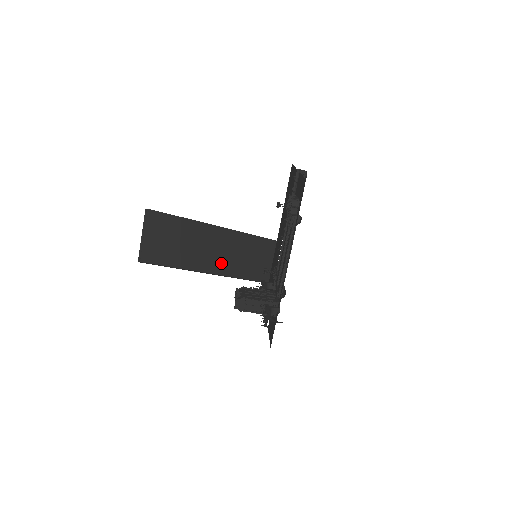
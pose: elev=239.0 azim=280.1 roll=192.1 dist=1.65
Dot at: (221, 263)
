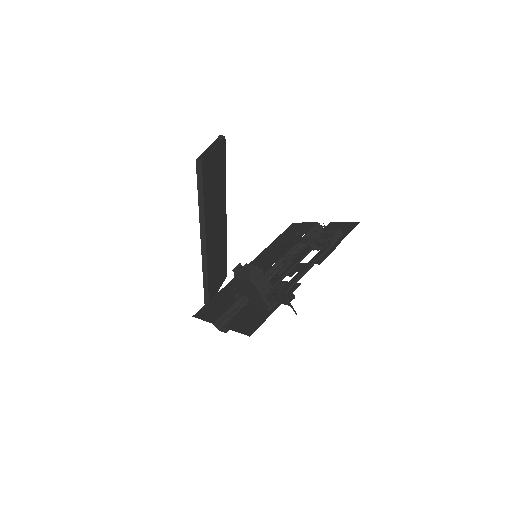
Dot at: (211, 241)
